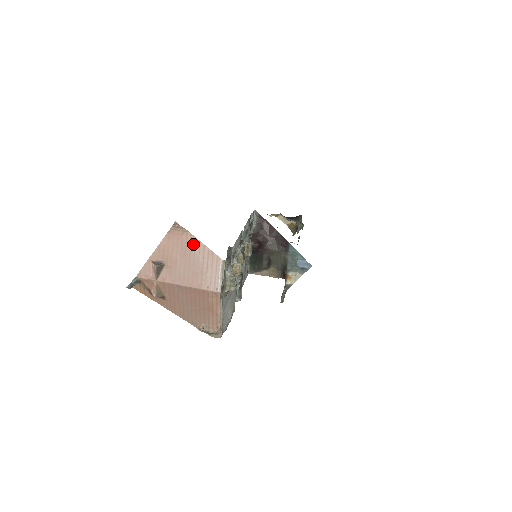
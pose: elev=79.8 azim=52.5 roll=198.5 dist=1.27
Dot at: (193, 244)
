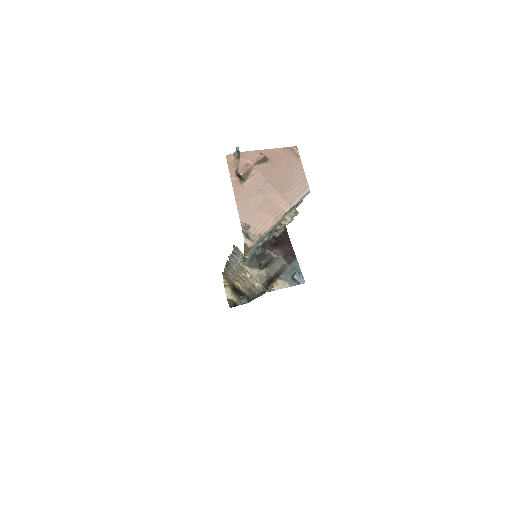
Dot at: (297, 166)
